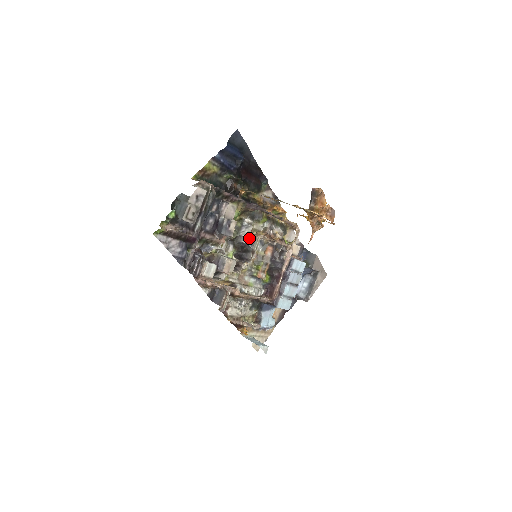
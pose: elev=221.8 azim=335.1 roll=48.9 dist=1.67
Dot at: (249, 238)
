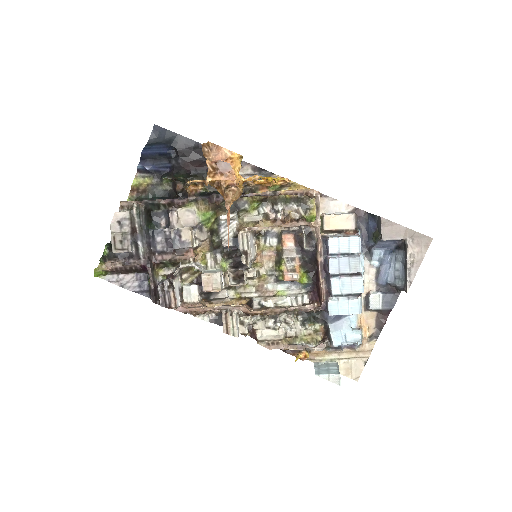
Dot at: (233, 238)
